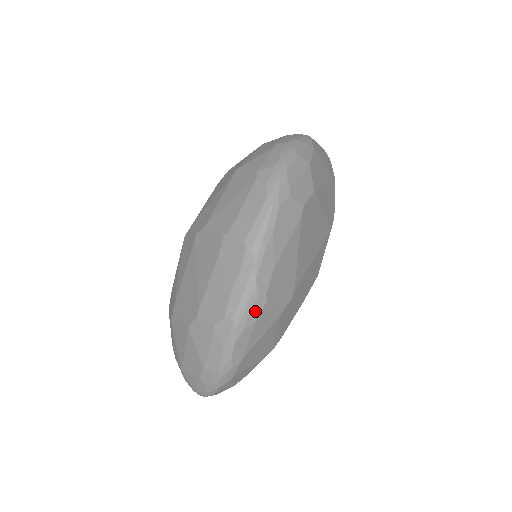
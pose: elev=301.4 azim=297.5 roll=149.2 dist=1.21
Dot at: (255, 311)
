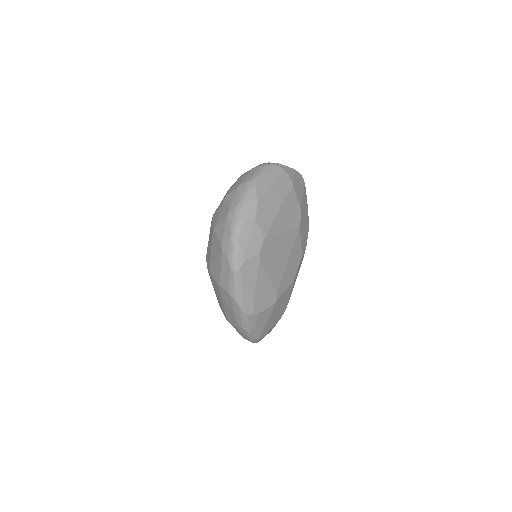
Dot at: (252, 321)
